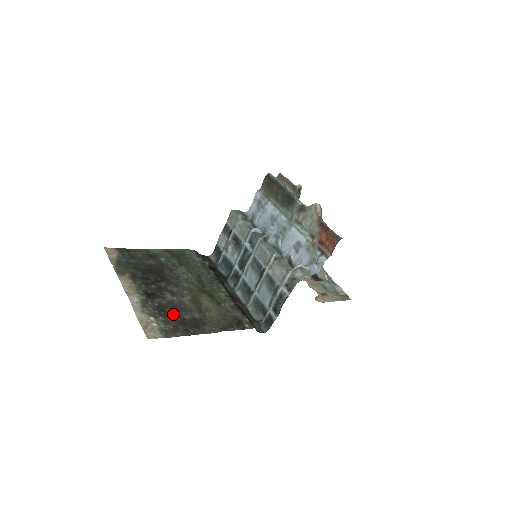
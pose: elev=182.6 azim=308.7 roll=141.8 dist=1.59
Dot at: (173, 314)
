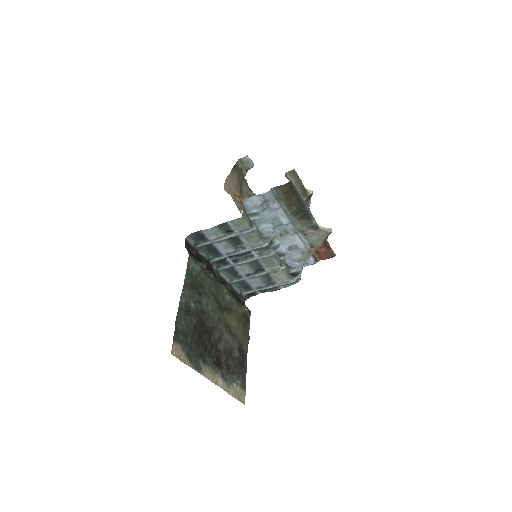
Dot at: (234, 363)
